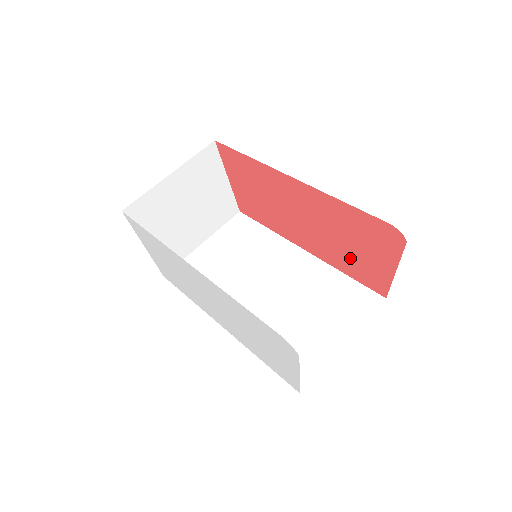
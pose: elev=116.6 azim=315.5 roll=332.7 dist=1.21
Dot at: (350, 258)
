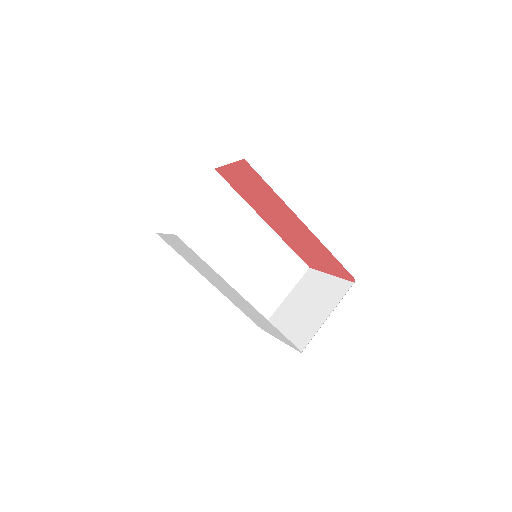
Dot at: (304, 252)
